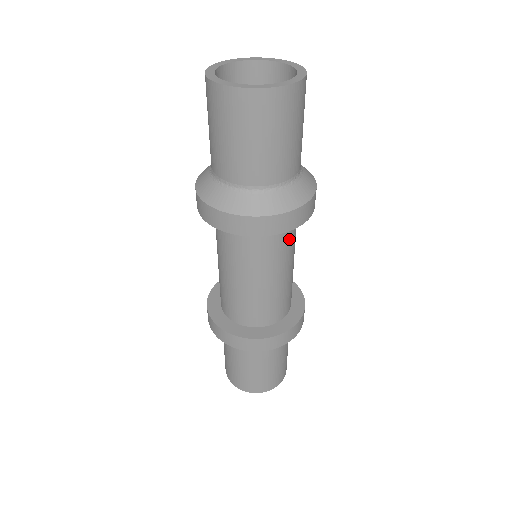
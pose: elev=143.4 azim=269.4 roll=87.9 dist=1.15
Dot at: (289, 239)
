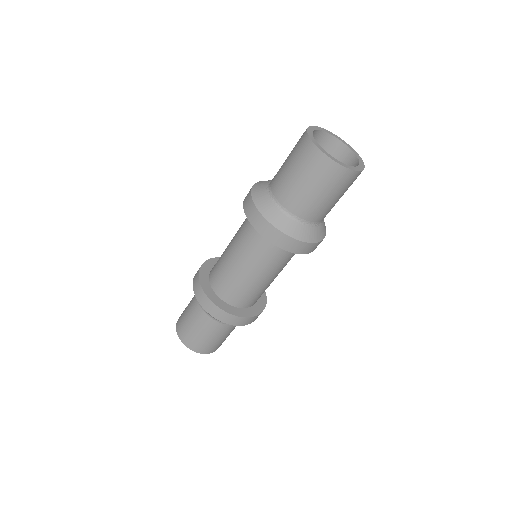
Dot at: (278, 258)
